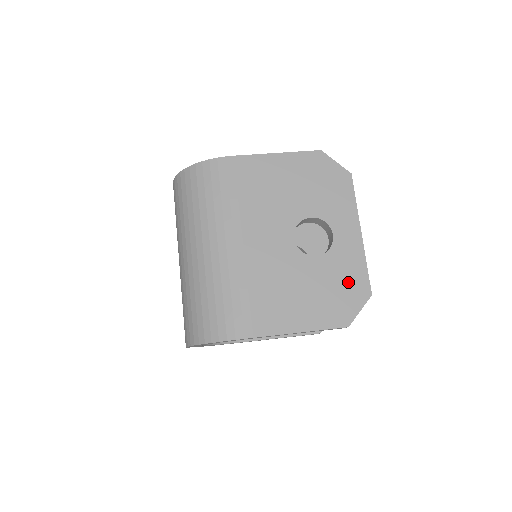
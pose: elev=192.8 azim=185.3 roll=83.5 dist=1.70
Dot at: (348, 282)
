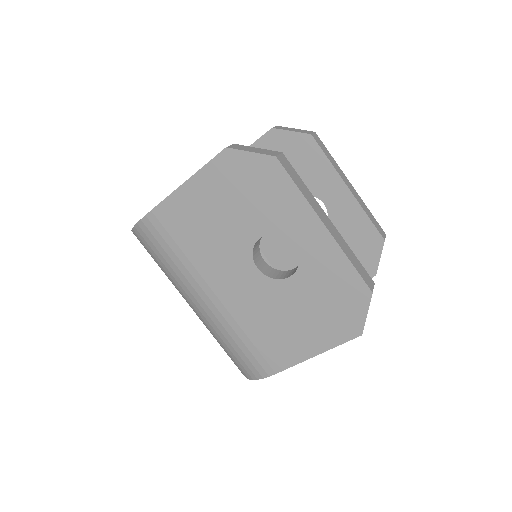
Dot at: (338, 290)
